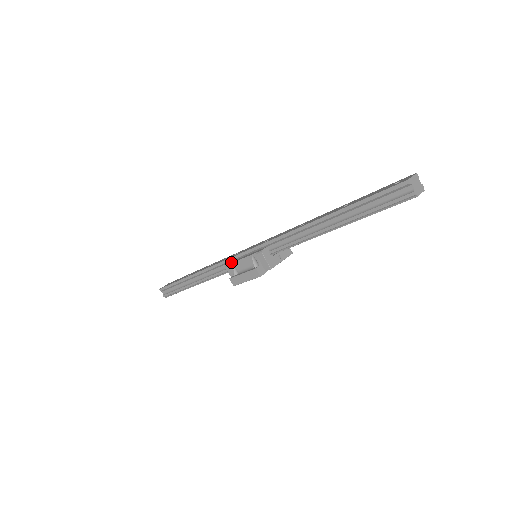
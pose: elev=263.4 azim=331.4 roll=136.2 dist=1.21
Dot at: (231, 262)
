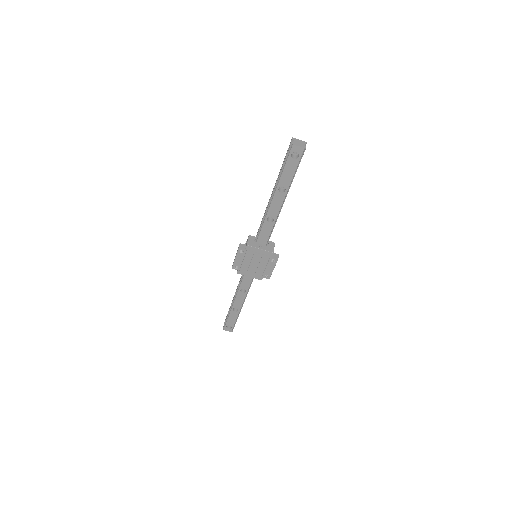
Dot at: occluded
